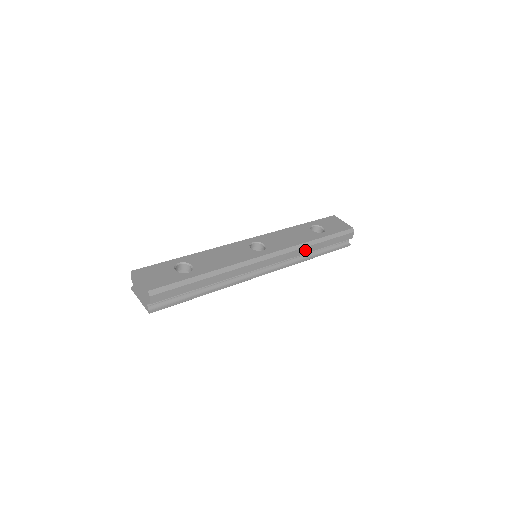
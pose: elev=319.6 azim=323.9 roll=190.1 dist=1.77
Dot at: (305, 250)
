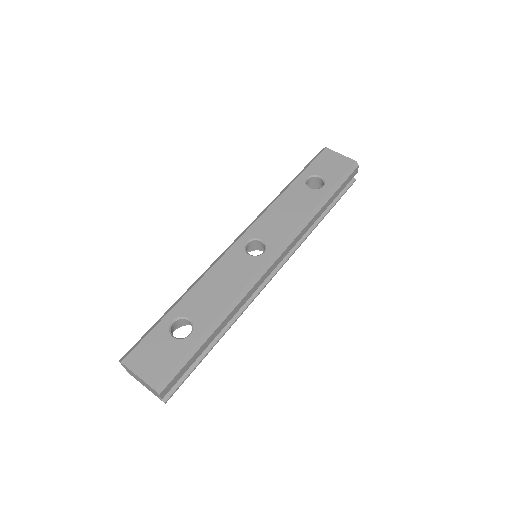
Dot at: (311, 222)
